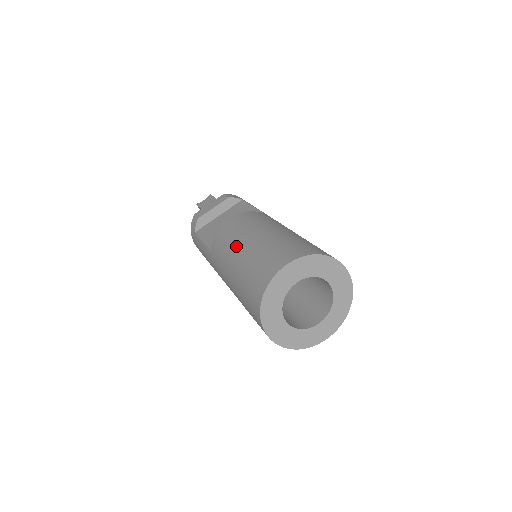
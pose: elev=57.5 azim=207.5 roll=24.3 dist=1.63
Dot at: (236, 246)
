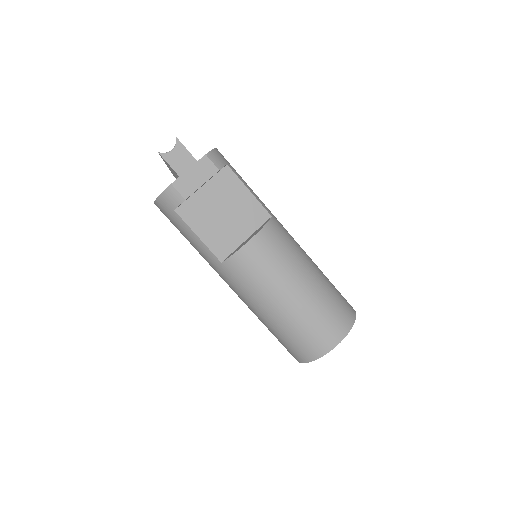
Dot at: (277, 293)
